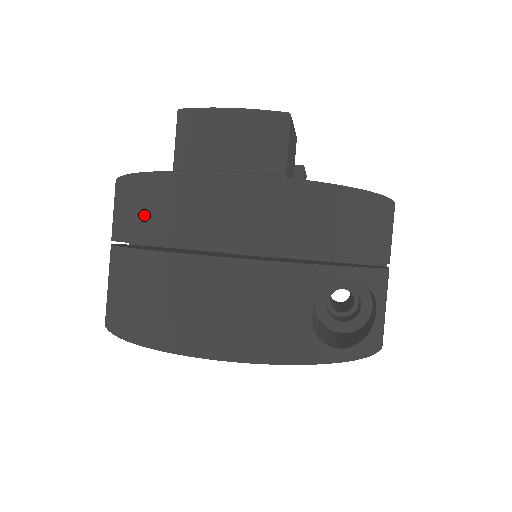
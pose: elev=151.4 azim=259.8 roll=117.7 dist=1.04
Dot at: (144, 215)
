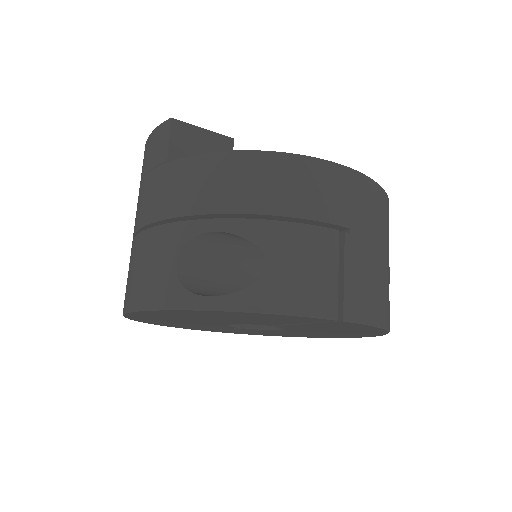
Dot at: occluded
